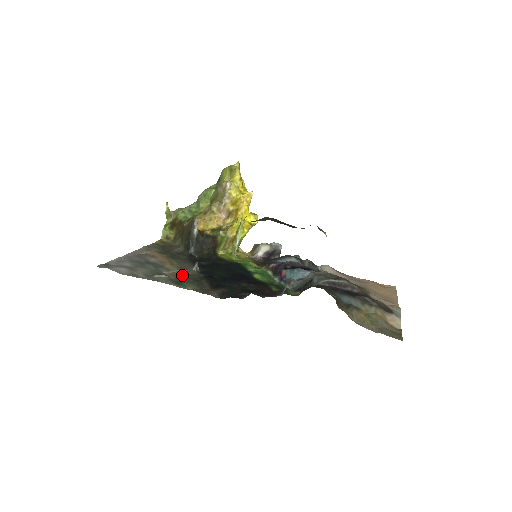
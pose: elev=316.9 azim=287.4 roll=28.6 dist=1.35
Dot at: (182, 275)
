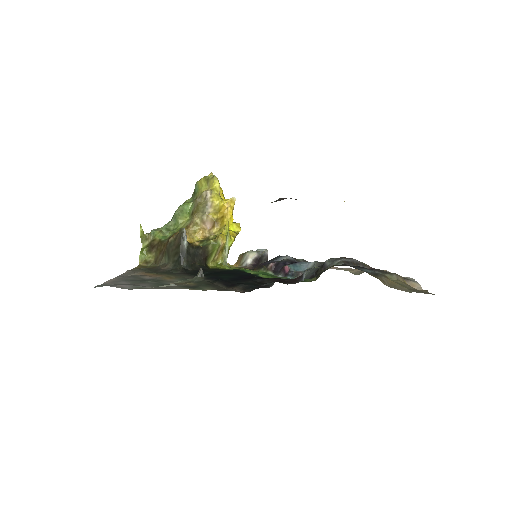
Dot at: (190, 283)
